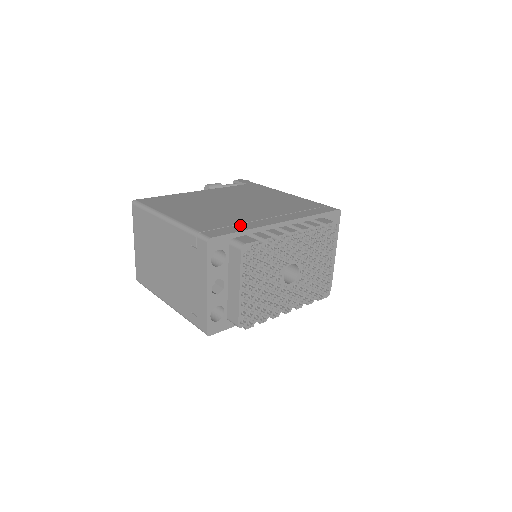
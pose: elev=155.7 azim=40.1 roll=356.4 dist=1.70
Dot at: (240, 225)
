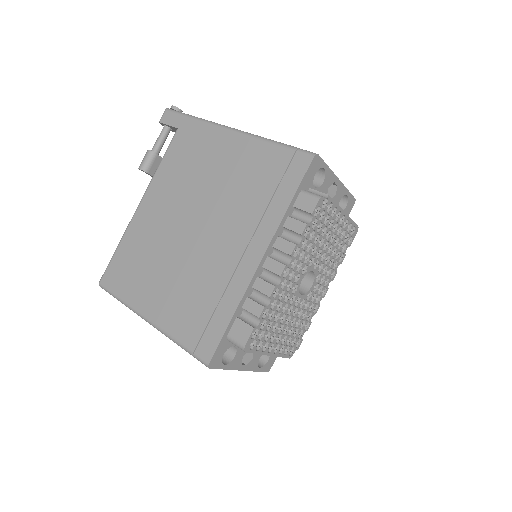
Dot at: (222, 304)
